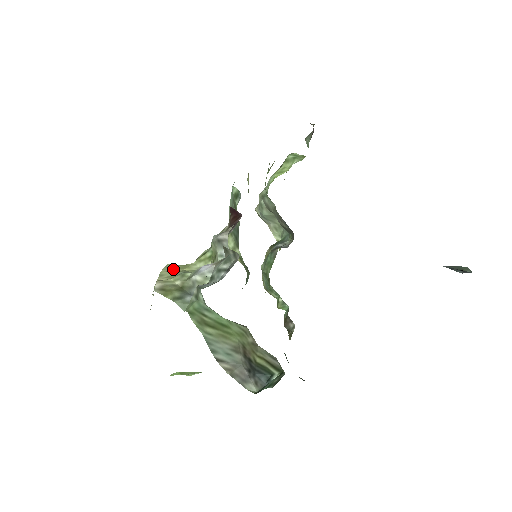
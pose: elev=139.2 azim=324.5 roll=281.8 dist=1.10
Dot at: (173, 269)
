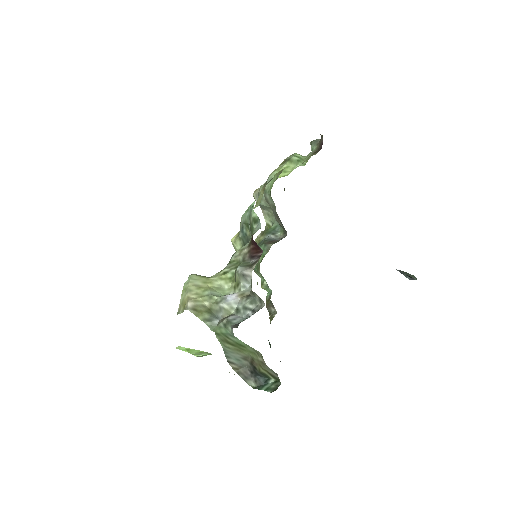
Dot at: (198, 283)
